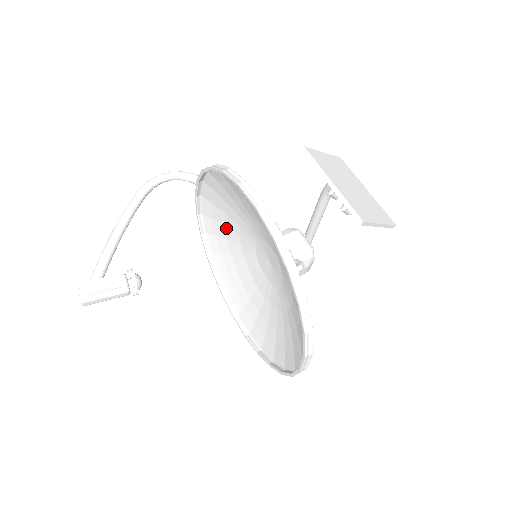
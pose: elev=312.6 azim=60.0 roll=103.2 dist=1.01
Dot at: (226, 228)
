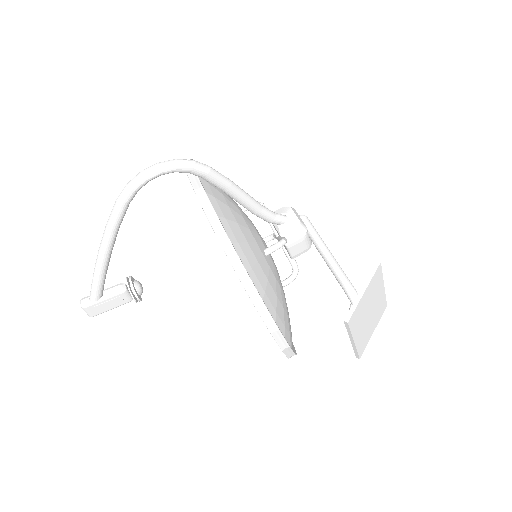
Dot at: (223, 194)
